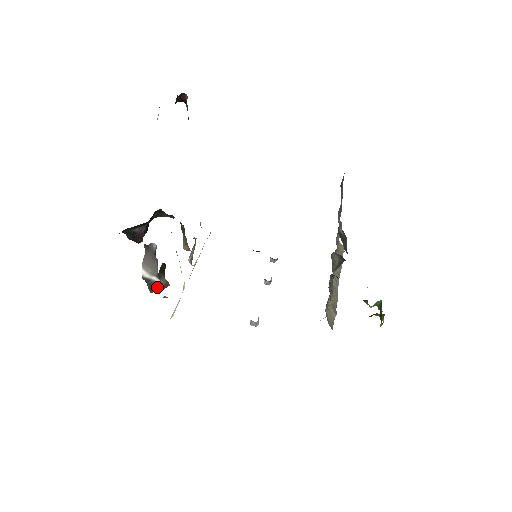
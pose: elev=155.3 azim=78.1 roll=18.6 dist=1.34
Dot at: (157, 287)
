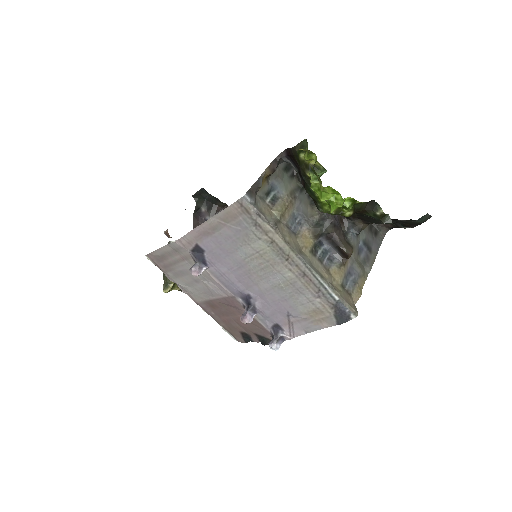
Dot at: occluded
